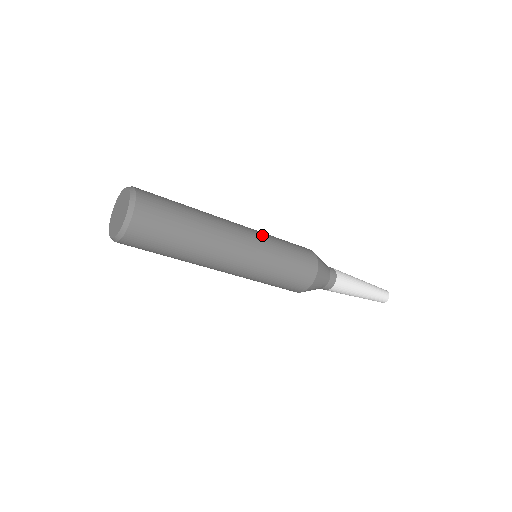
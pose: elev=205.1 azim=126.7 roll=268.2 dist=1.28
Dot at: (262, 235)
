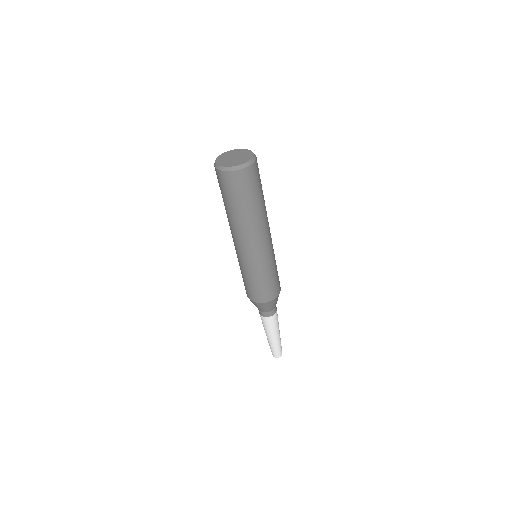
Dot at: (272, 254)
